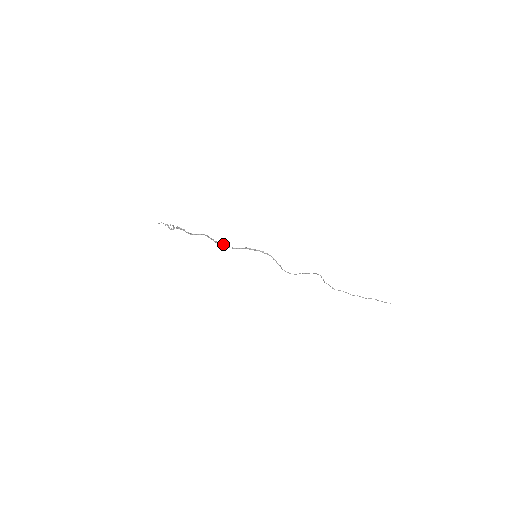
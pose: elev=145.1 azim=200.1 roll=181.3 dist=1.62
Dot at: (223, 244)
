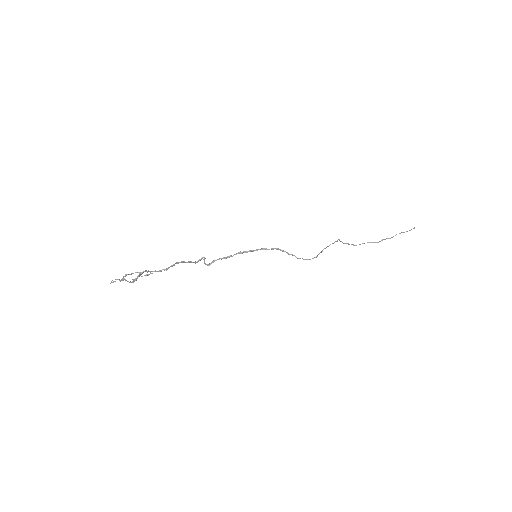
Dot at: (204, 259)
